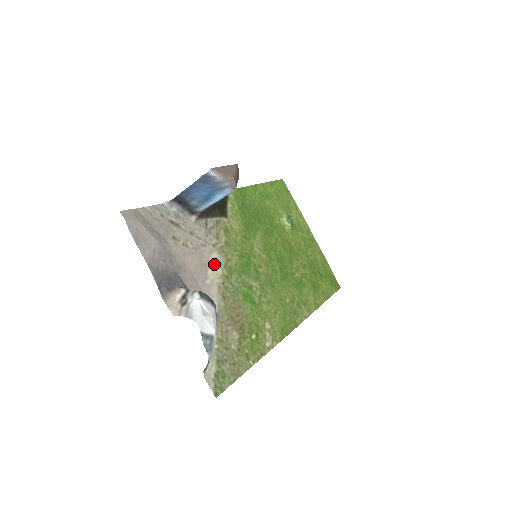
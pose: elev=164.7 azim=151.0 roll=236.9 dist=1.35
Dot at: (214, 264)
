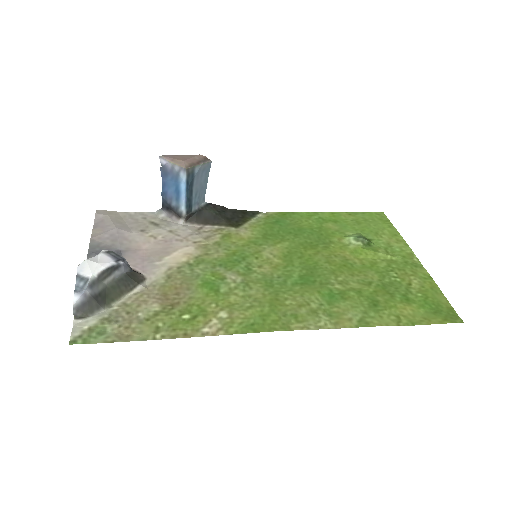
Dot at: (181, 254)
